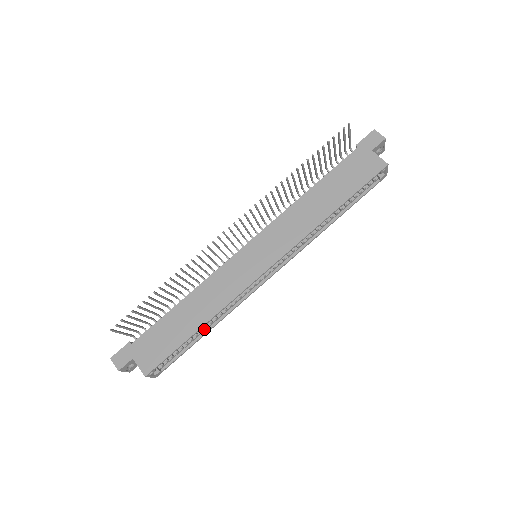
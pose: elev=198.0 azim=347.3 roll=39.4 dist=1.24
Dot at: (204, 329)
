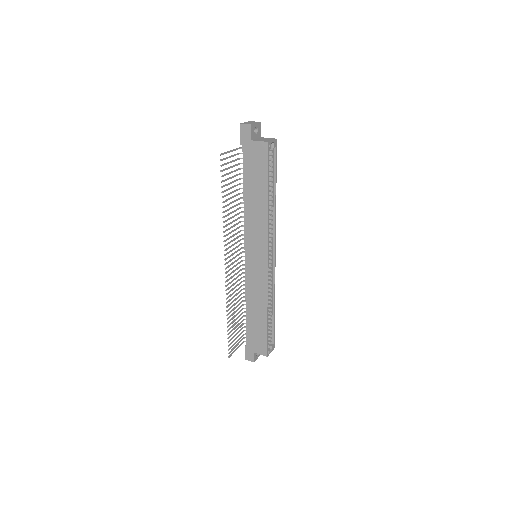
Dot at: (271, 310)
